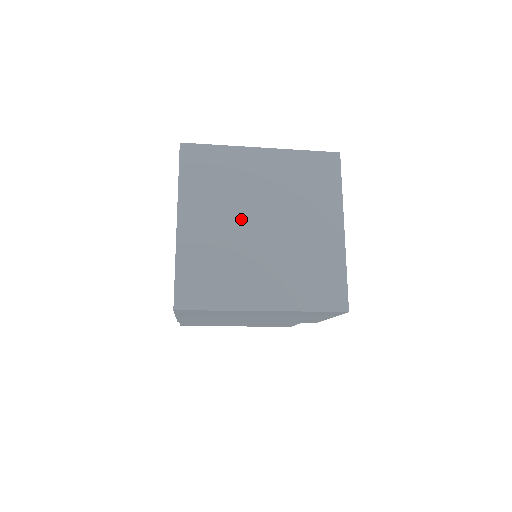
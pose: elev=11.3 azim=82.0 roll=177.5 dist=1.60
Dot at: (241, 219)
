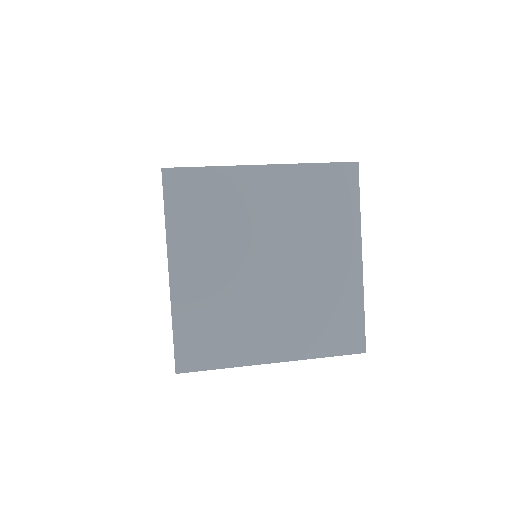
Dot at: (243, 260)
